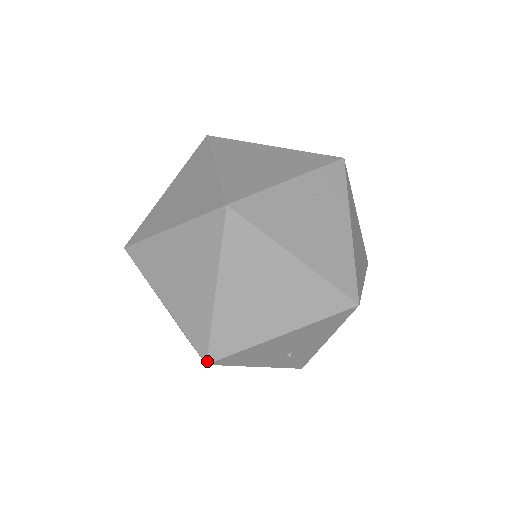
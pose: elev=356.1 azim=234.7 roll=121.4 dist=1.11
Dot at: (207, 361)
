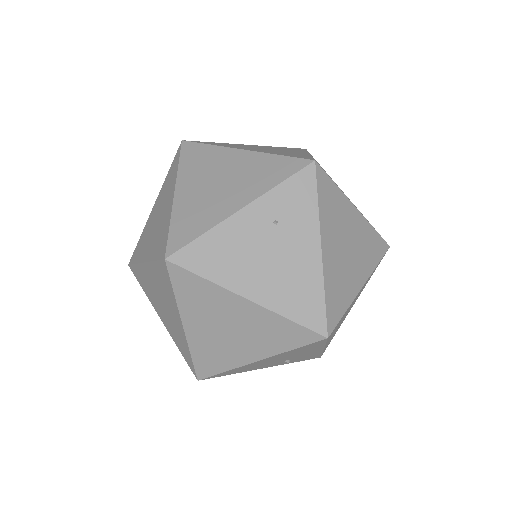
Dot at: (197, 378)
